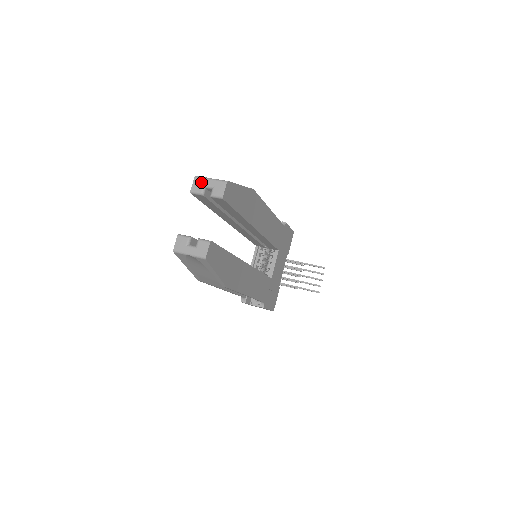
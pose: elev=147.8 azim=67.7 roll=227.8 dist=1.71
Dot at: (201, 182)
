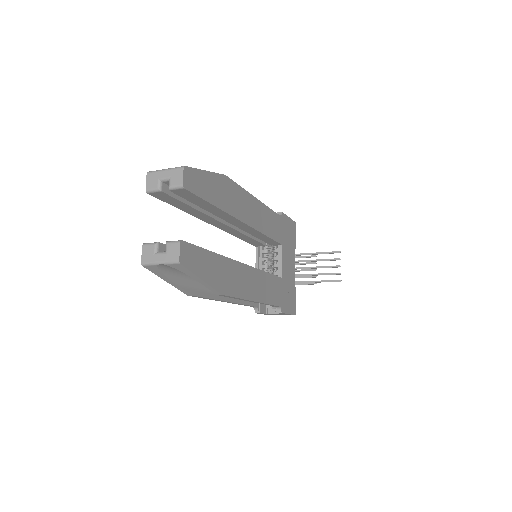
Dot at: (155, 177)
